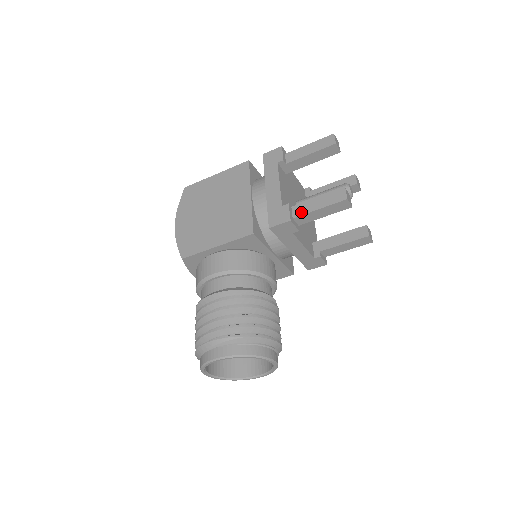
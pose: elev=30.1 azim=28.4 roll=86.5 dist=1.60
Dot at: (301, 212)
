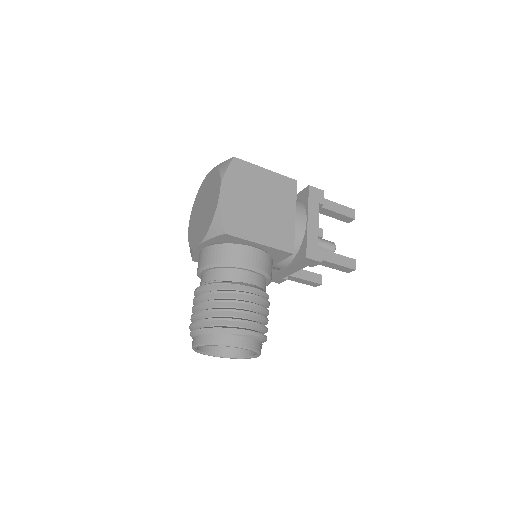
Dot at: (326, 258)
